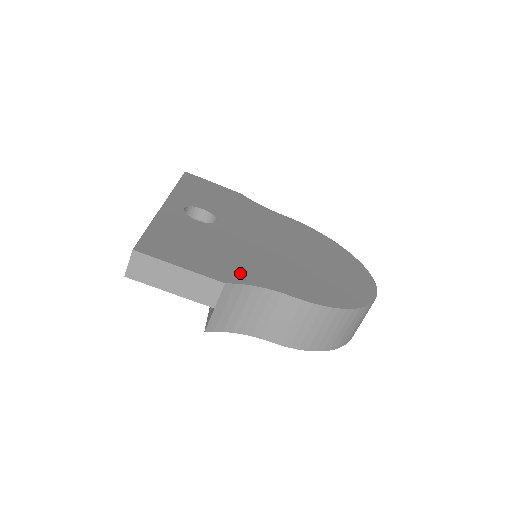
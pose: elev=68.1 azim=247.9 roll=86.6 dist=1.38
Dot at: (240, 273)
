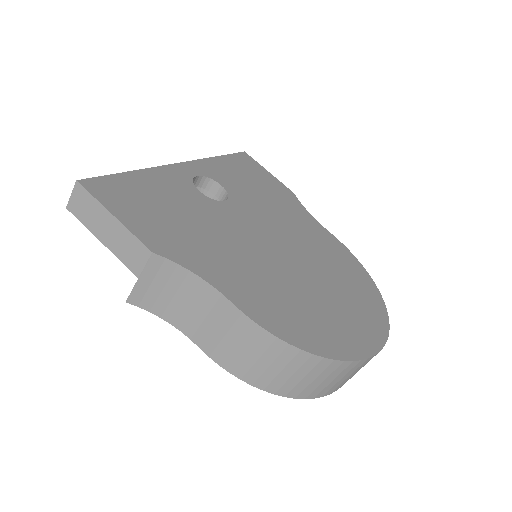
Dot at: (188, 252)
